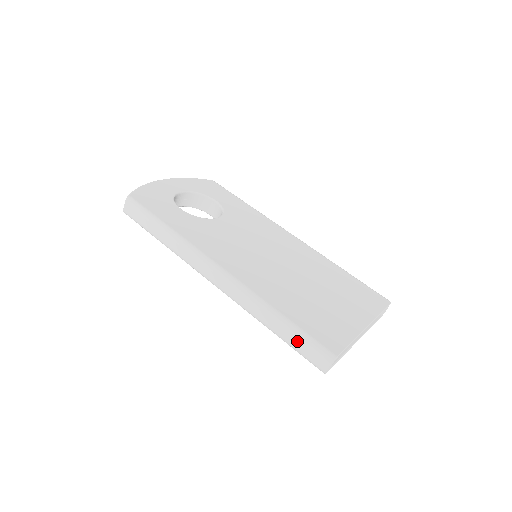
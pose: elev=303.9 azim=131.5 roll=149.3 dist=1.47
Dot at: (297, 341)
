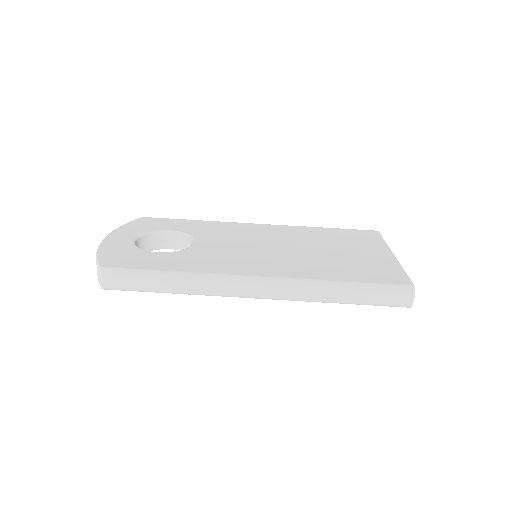
Dot at: (374, 295)
